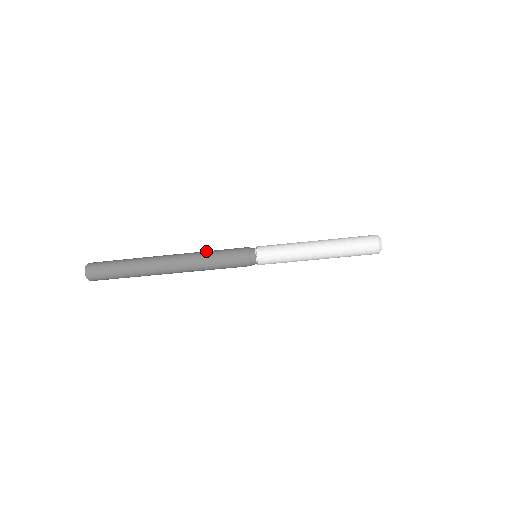
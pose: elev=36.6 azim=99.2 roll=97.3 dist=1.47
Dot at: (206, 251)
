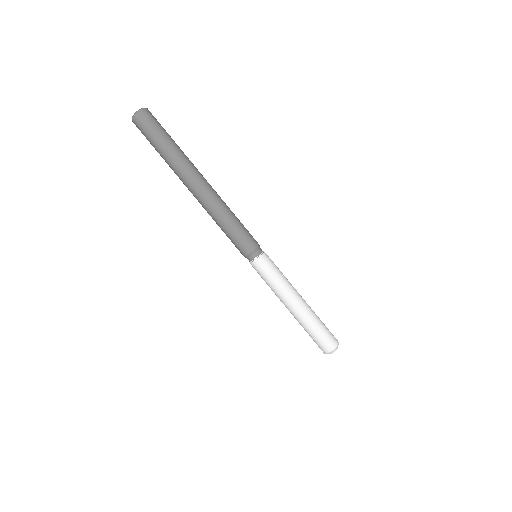
Dot at: occluded
